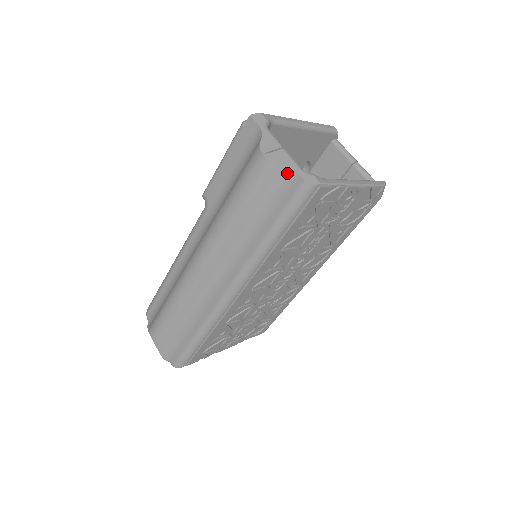
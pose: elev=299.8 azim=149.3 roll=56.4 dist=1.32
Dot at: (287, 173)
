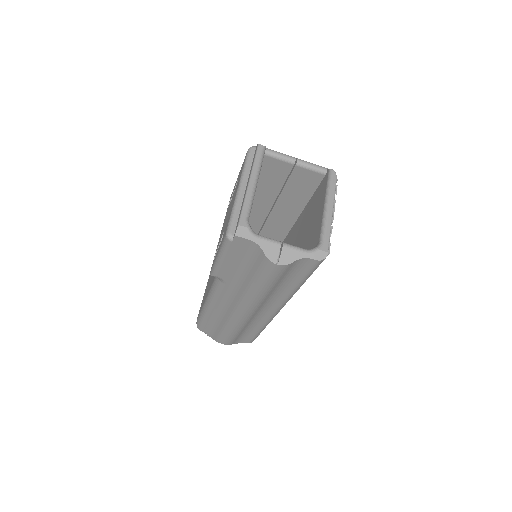
Dot at: (300, 261)
